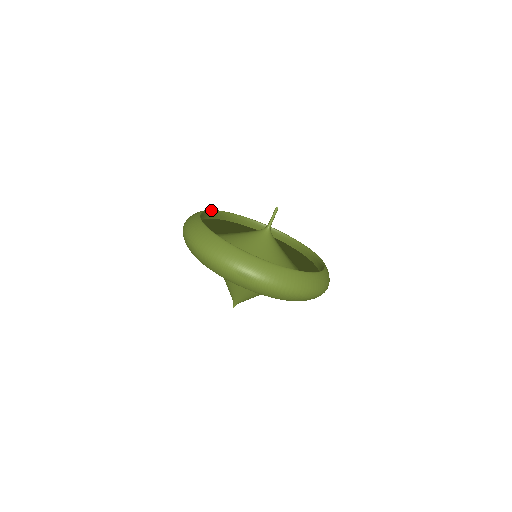
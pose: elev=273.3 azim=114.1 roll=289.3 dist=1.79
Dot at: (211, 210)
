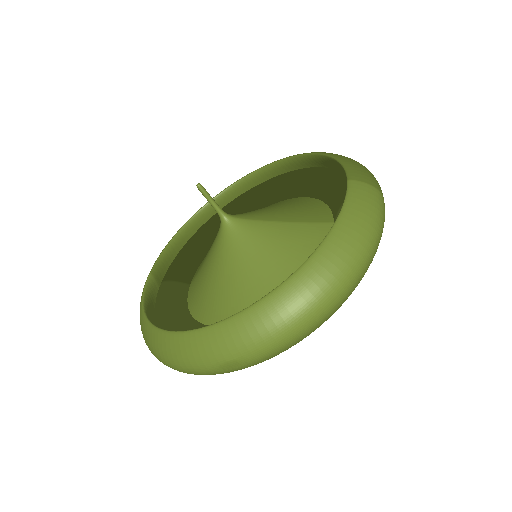
Dot at: (164, 248)
